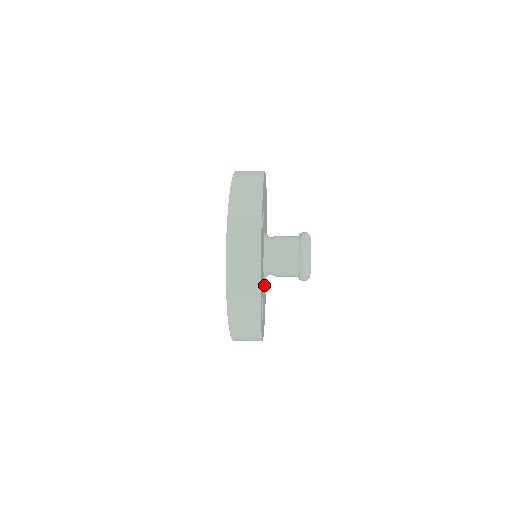
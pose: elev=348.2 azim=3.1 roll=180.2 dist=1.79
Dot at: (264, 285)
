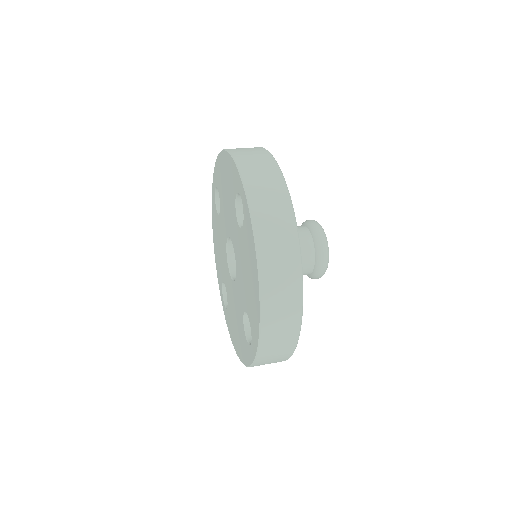
Dot at: occluded
